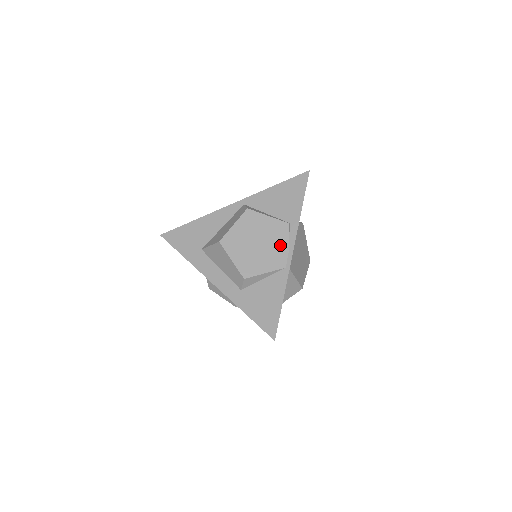
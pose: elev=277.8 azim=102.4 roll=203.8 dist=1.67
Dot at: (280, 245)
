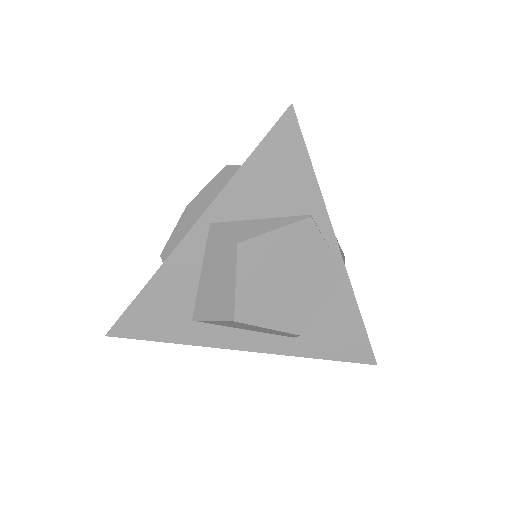
Dot at: (318, 257)
